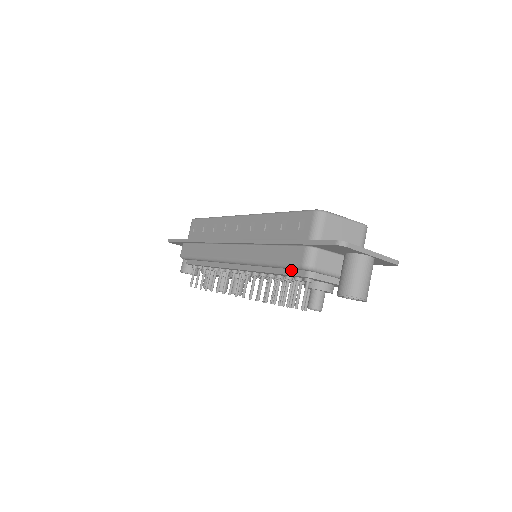
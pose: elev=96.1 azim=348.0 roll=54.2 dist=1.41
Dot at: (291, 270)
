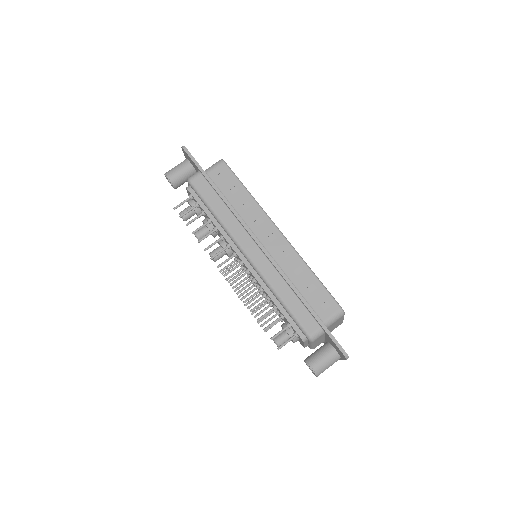
Dot at: (294, 322)
